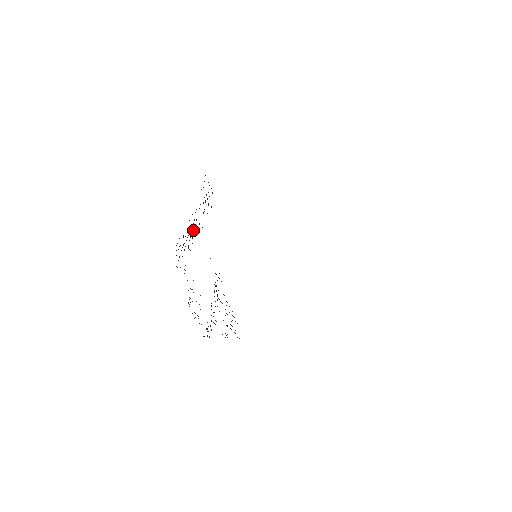
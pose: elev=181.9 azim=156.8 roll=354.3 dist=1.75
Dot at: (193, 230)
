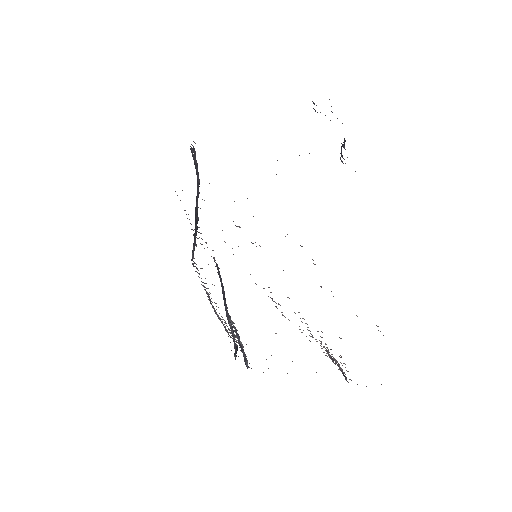
Dot at: occluded
